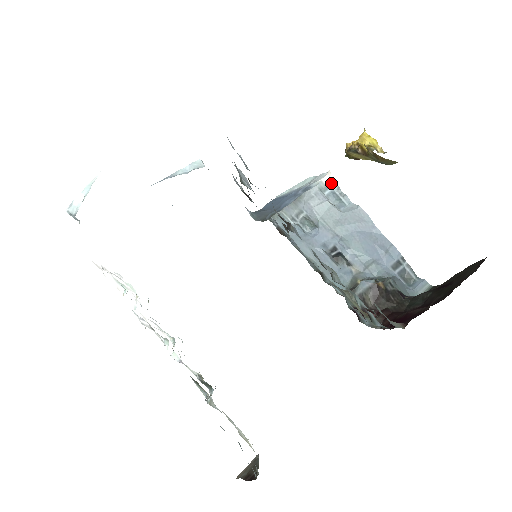
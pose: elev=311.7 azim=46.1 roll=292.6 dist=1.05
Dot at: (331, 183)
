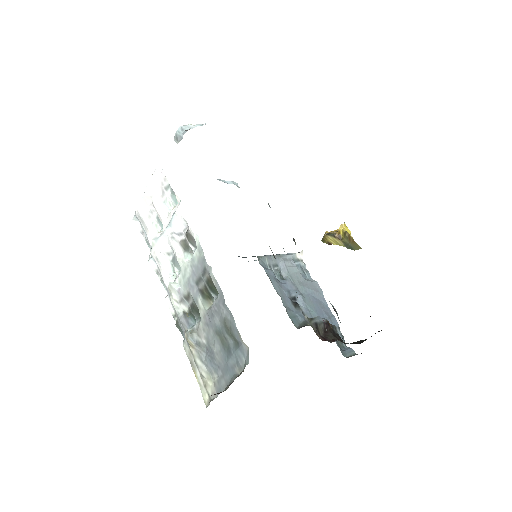
Dot at: (301, 259)
